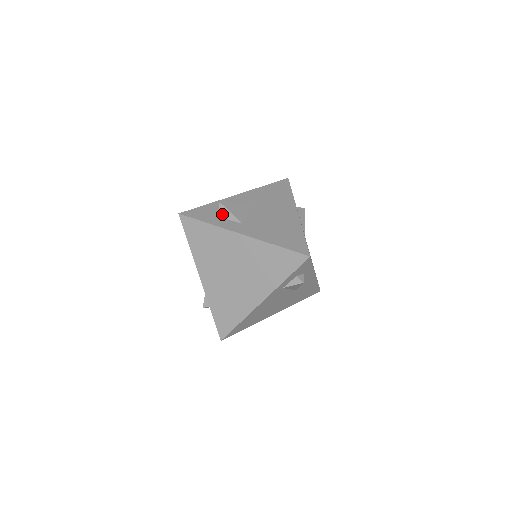
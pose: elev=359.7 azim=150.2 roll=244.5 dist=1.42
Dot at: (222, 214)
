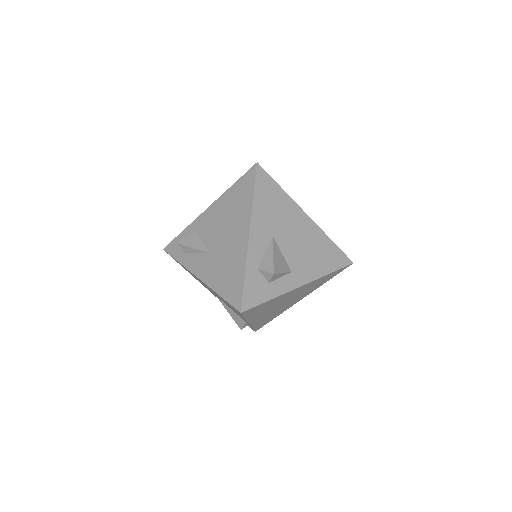
Dot at: (274, 279)
